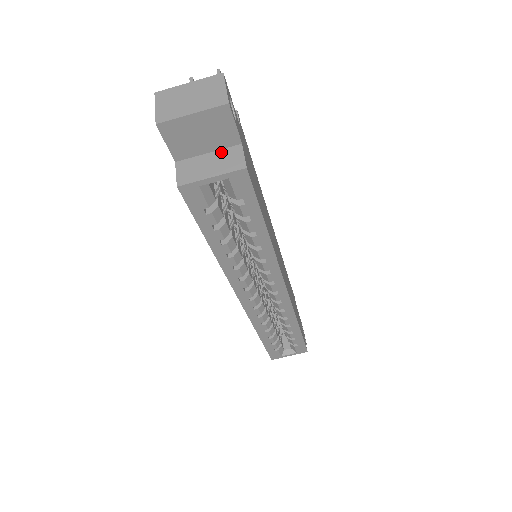
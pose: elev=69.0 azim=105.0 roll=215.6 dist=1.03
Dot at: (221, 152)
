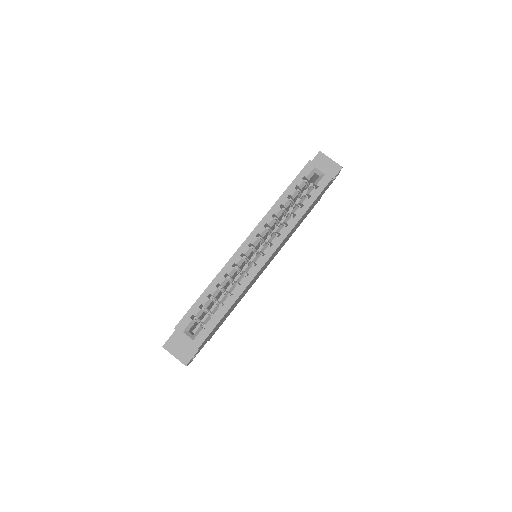
Dot at: occluded
